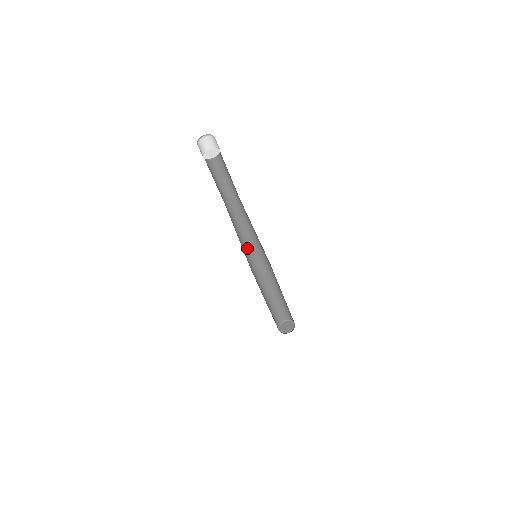
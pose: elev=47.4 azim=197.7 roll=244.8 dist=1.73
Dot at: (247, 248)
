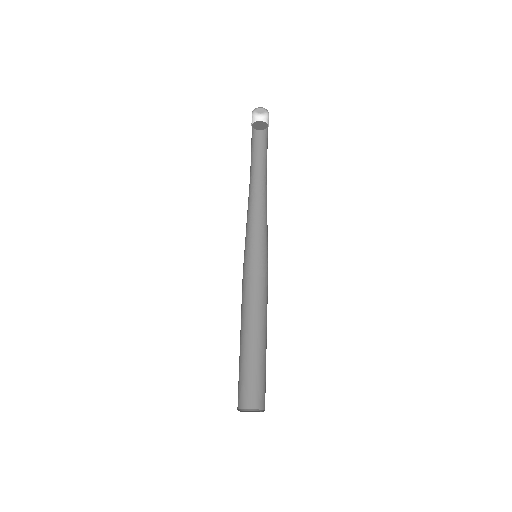
Dot at: (255, 251)
